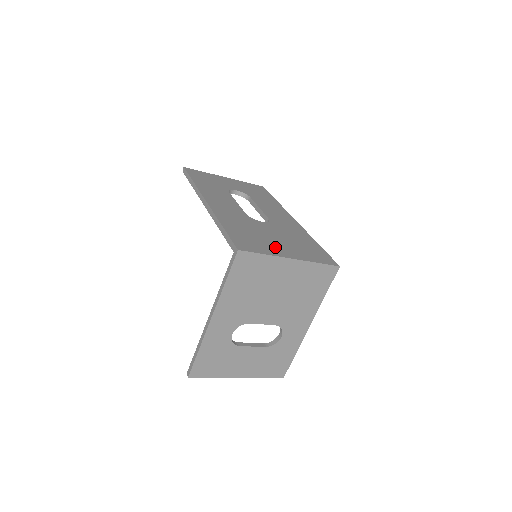
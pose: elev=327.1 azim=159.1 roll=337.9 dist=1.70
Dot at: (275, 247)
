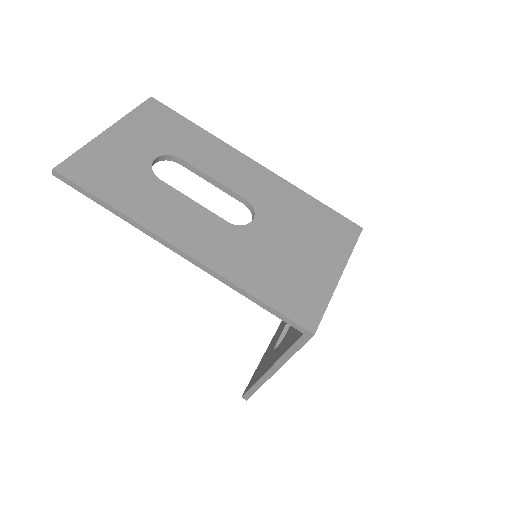
Dot at: (315, 272)
